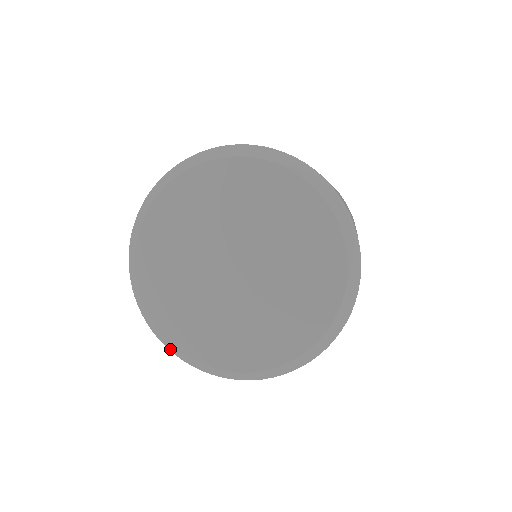
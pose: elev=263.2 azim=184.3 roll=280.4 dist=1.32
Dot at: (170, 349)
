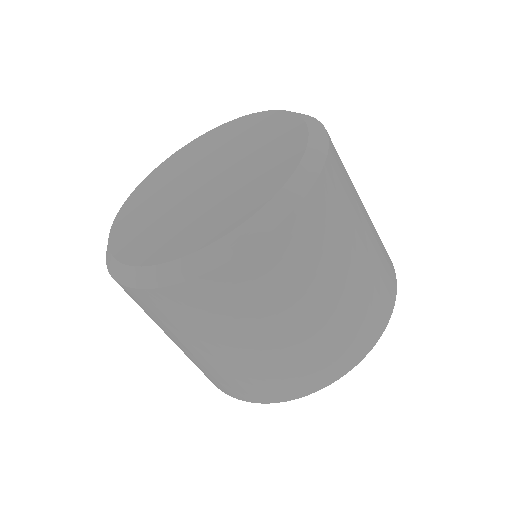
Dot at: (111, 271)
